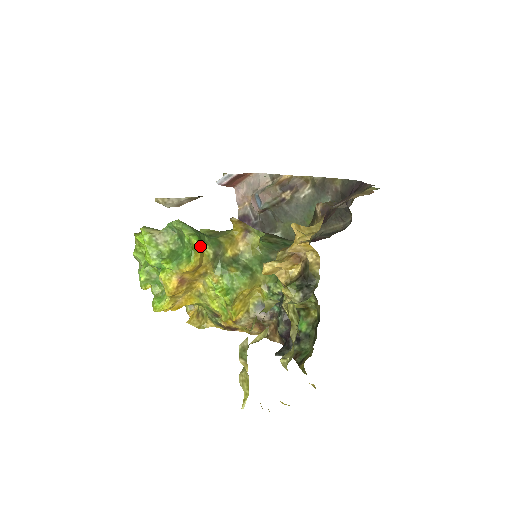
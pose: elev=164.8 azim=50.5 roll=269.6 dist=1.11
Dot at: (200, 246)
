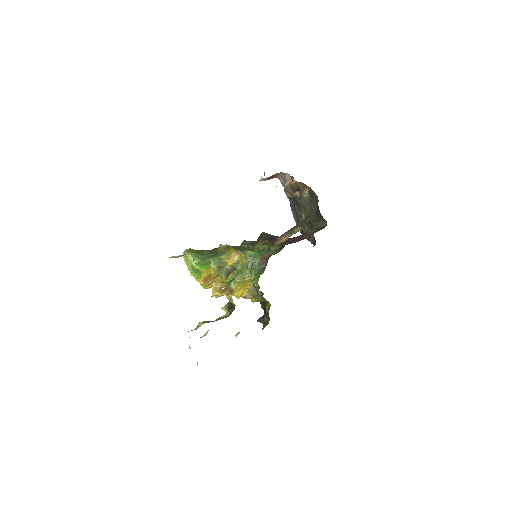
Dot at: (203, 269)
